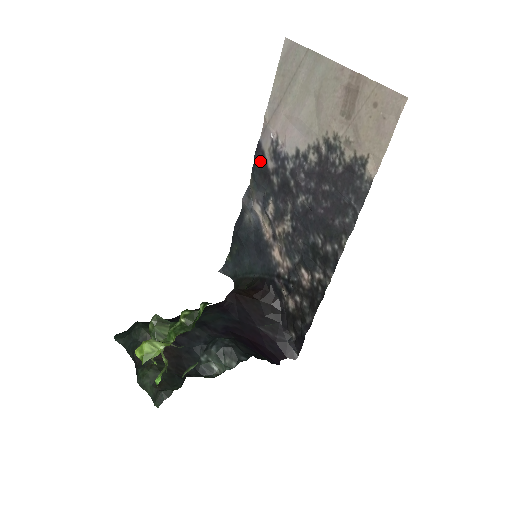
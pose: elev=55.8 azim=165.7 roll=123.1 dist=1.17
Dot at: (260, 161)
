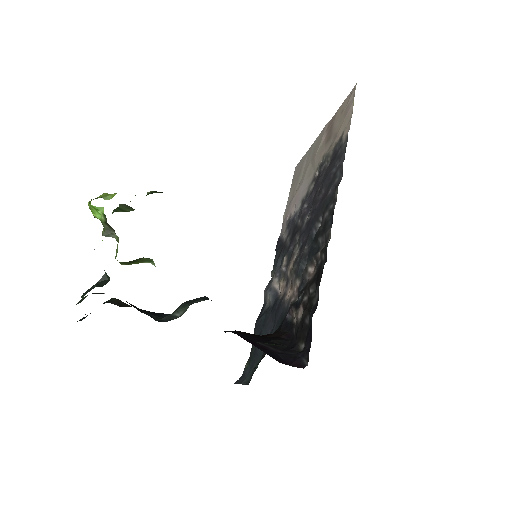
Dot at: (279, 246)
